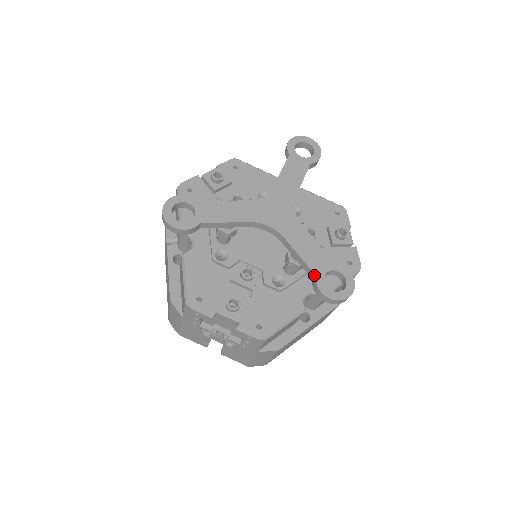
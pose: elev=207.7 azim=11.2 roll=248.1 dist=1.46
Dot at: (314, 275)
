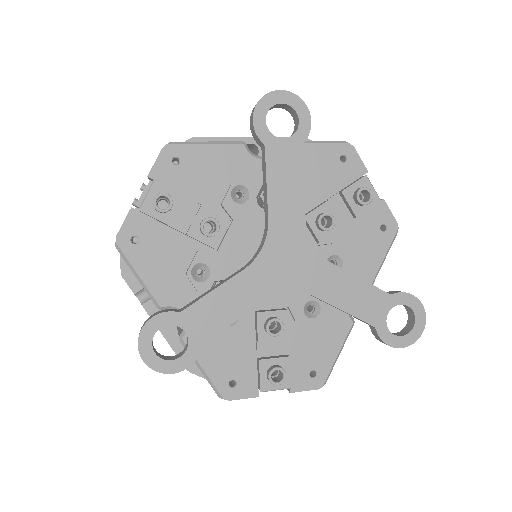
Dot at: (373, 327)
